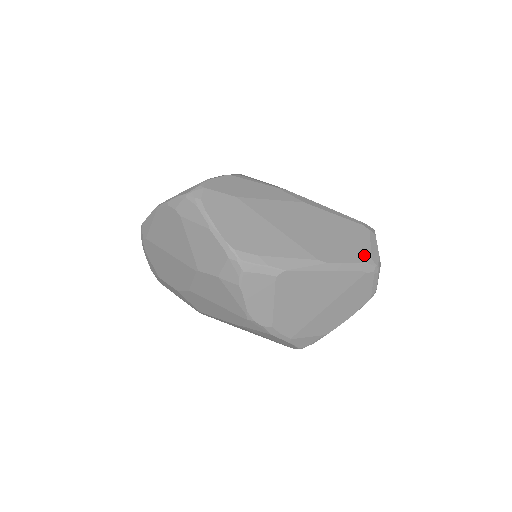
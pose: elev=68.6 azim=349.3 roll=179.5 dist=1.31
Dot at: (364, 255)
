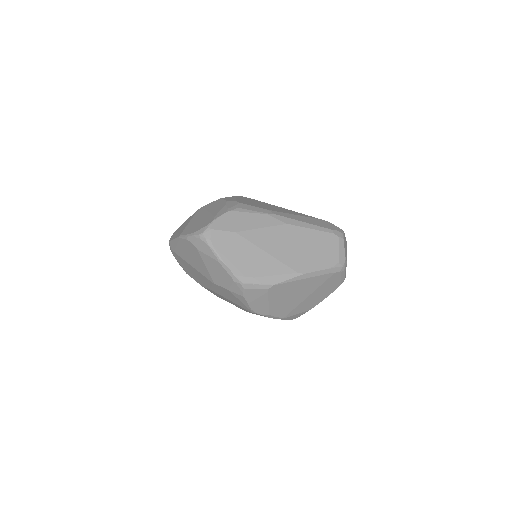
Dot at: (333, 261)
